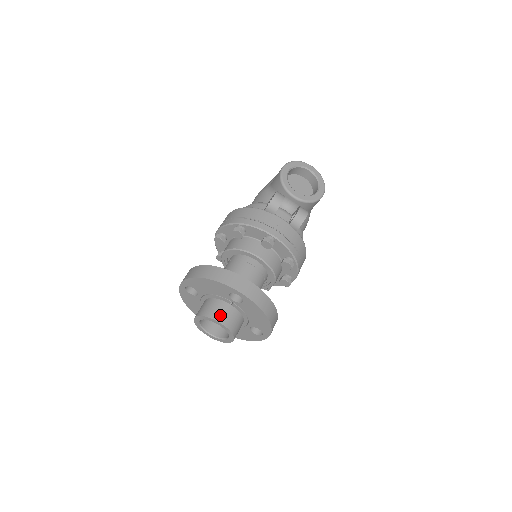
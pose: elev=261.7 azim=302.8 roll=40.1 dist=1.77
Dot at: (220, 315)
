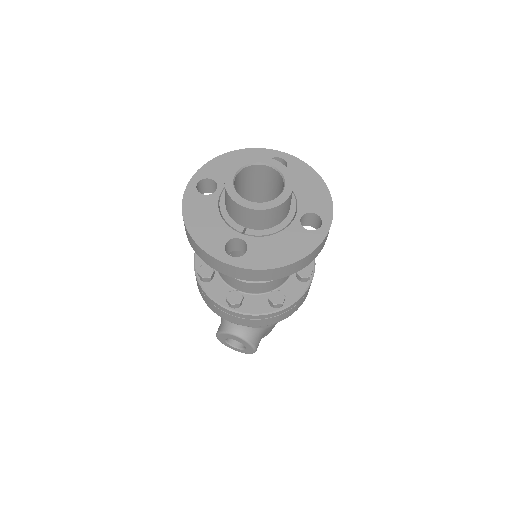
Dot at: occluded
